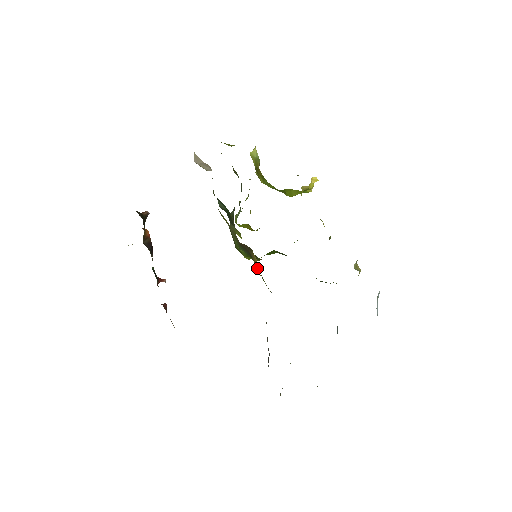
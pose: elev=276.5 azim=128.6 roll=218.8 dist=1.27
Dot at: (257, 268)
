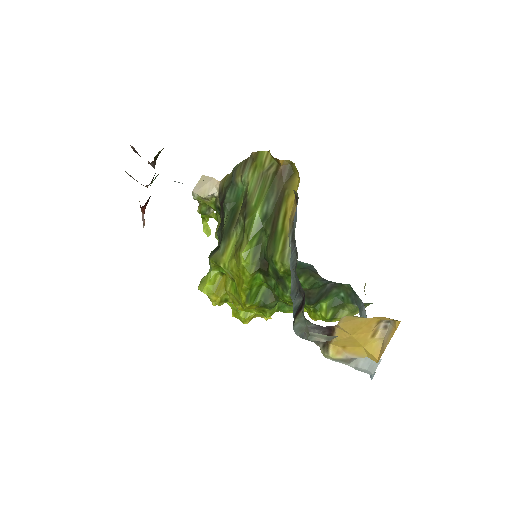
Dot at: (289, 204)
